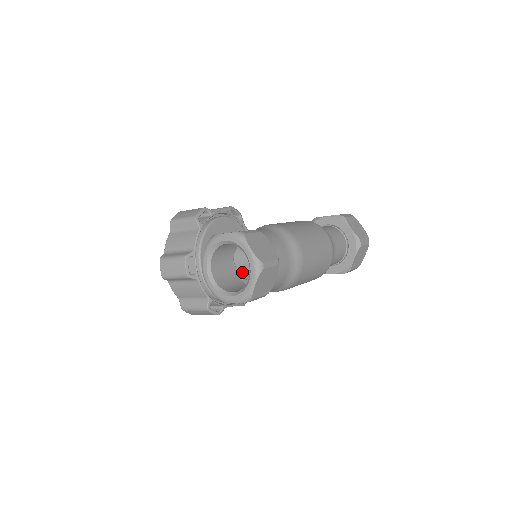
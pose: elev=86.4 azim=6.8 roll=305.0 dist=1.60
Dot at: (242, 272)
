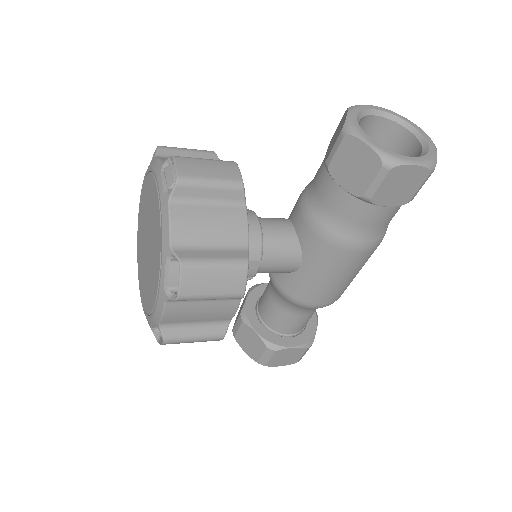
Dot at: (268, 248)
